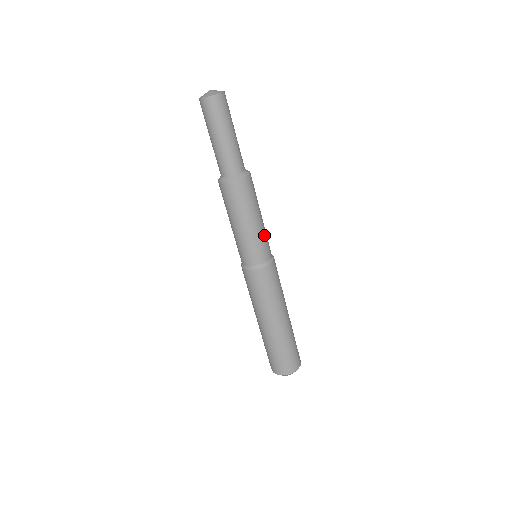
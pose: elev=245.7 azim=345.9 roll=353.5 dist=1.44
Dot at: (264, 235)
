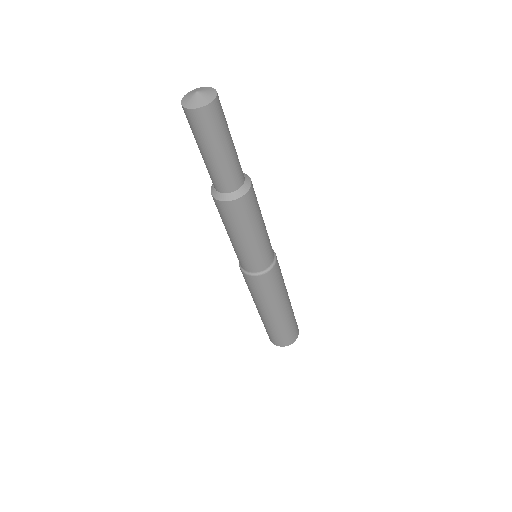
Dot at: (252, 253)
